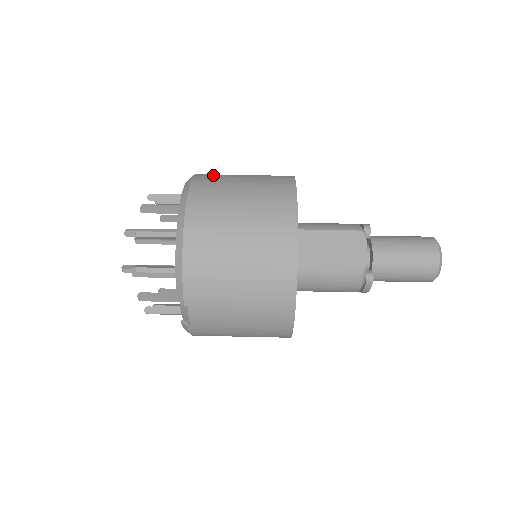
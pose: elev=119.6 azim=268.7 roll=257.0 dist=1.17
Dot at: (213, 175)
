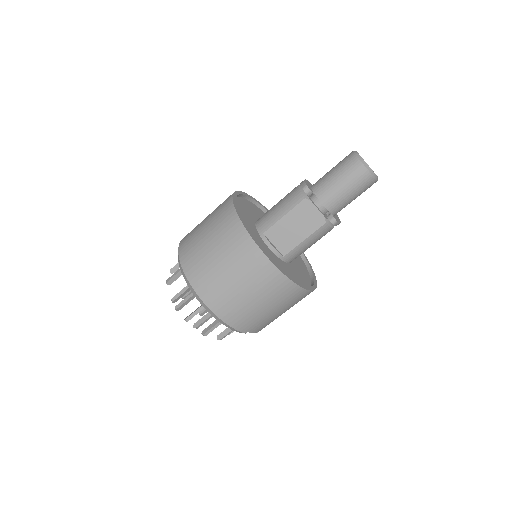
Dot at: (189, 248)
